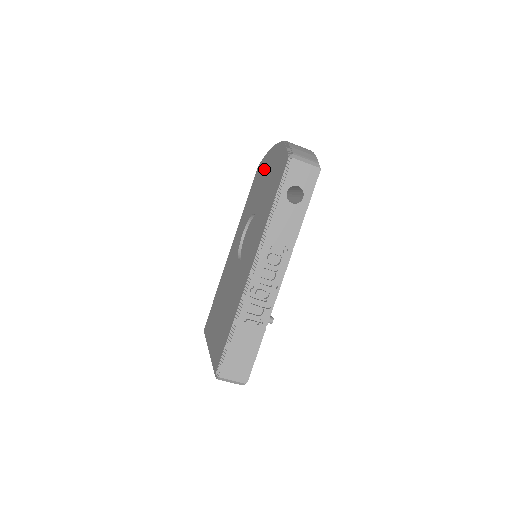
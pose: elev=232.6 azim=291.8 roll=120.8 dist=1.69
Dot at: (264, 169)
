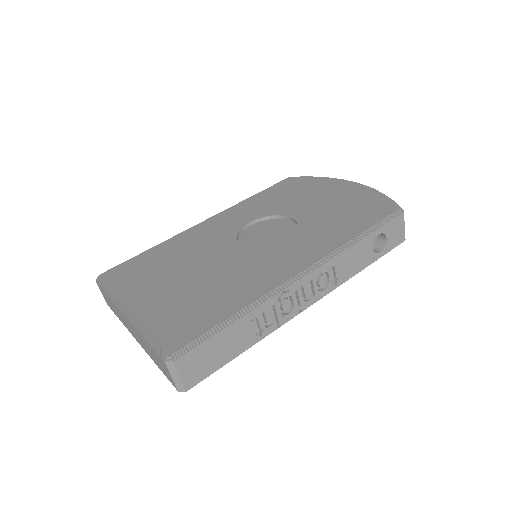
Dot at: (315, 188)
